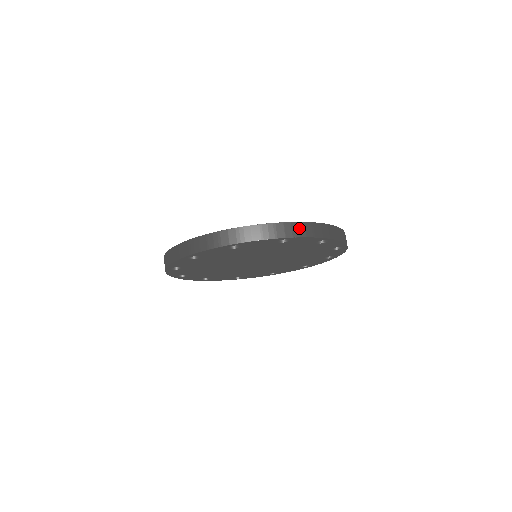
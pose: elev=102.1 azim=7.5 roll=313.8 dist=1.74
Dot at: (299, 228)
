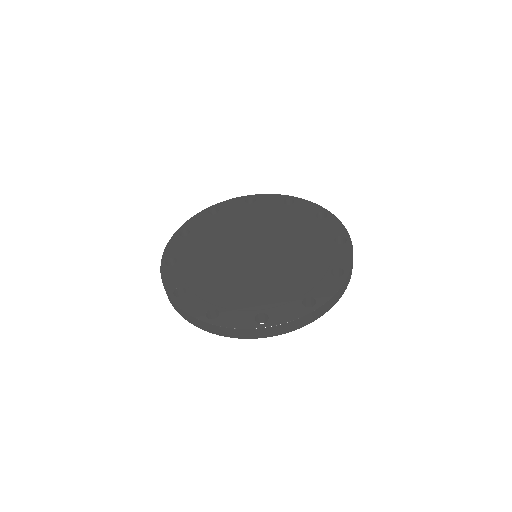
Dot at: (220, 330)
